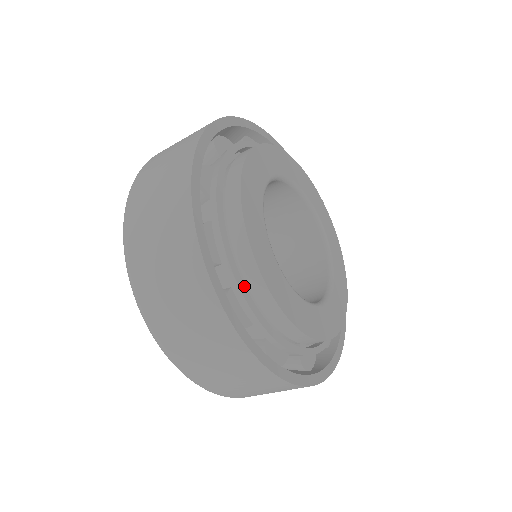
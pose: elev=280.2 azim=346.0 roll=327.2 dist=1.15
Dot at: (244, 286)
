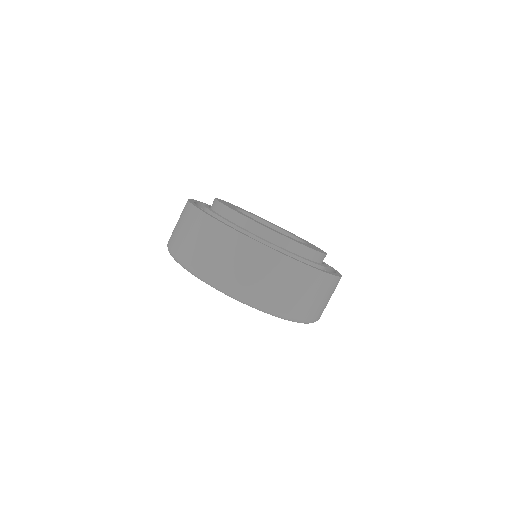
Dot at: (305, 258)
